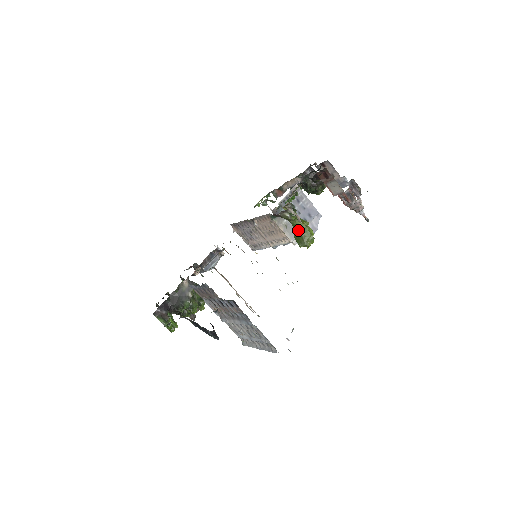
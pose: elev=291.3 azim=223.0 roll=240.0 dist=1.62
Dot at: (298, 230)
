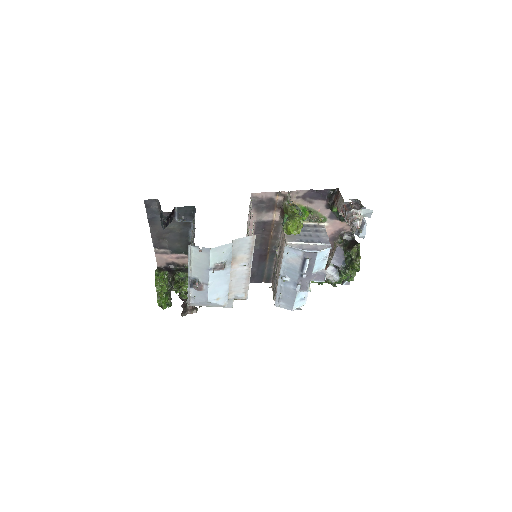
Dot at: occluded
